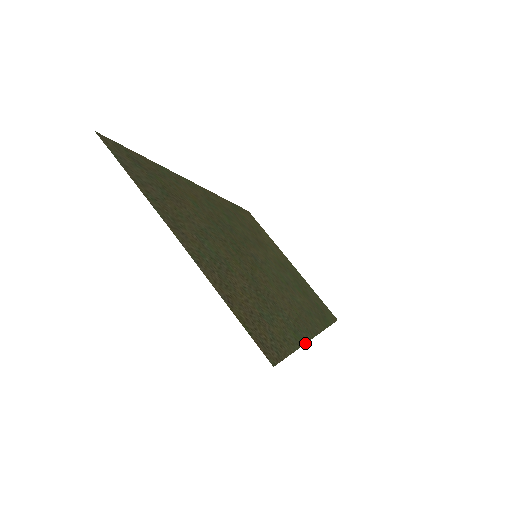
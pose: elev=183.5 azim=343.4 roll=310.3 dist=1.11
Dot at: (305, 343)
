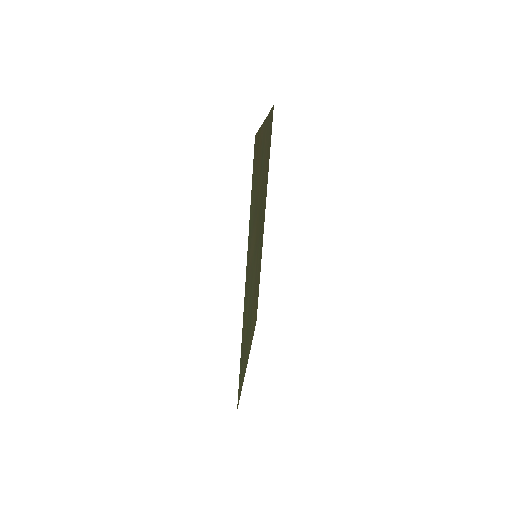
Dot at: (248, 239)
